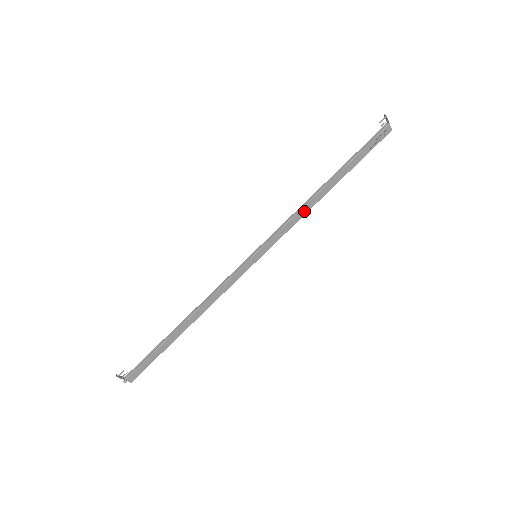
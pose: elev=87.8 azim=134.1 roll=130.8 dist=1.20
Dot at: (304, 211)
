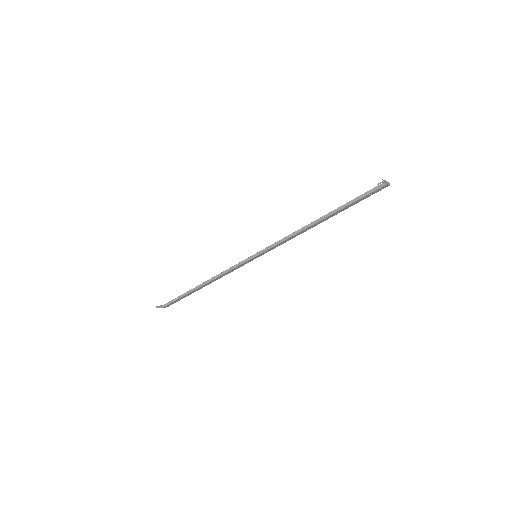
Dot at: (298, 234)
